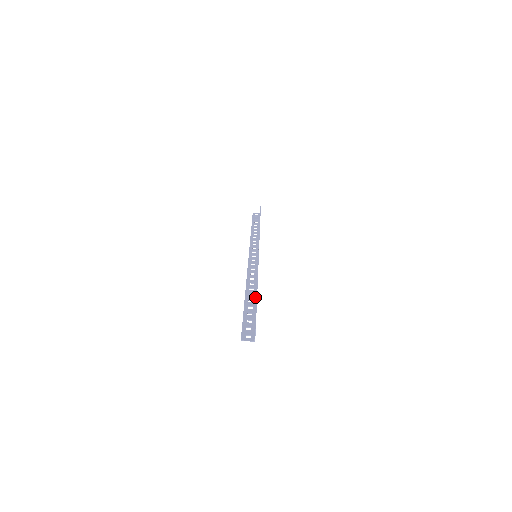
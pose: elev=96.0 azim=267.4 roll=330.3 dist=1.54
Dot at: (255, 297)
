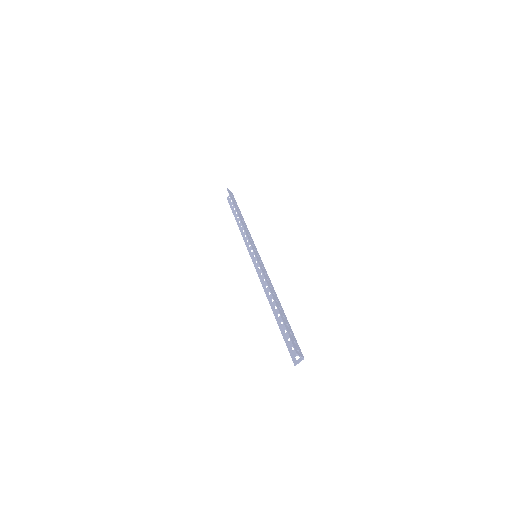
Dot at: (280, 307)
